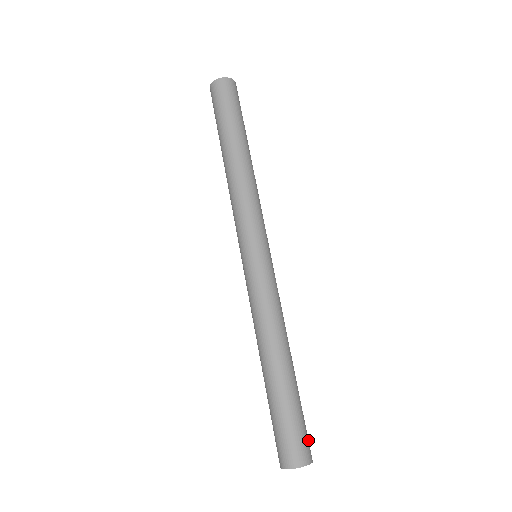
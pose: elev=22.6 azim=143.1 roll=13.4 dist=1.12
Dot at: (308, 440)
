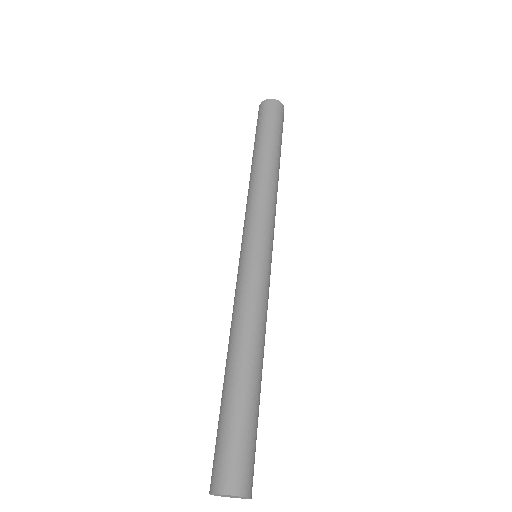
Dot at: (253, 470)
